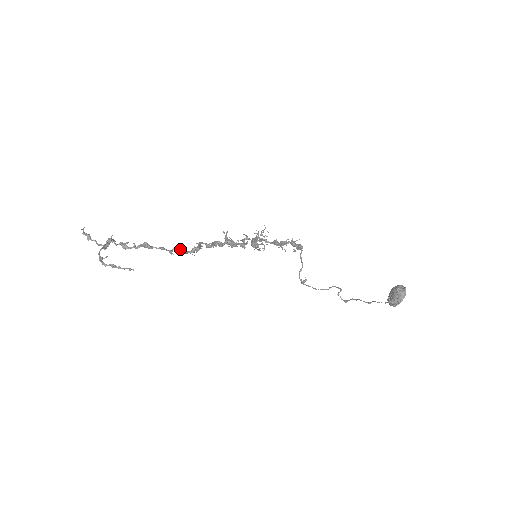
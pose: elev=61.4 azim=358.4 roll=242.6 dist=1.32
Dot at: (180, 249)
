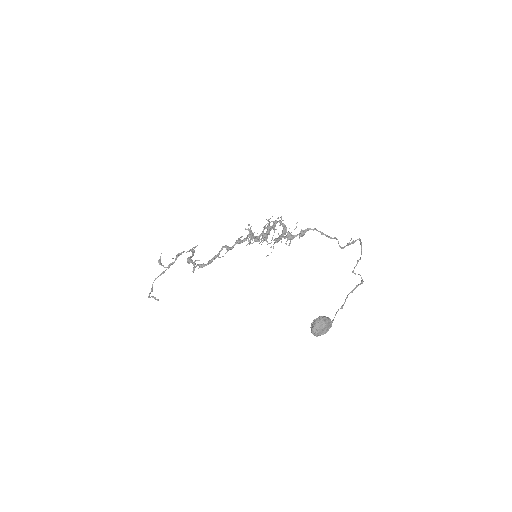
Dot at: (199, 265)
